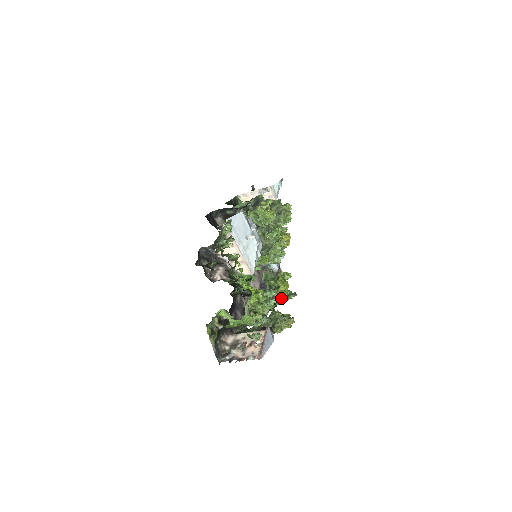
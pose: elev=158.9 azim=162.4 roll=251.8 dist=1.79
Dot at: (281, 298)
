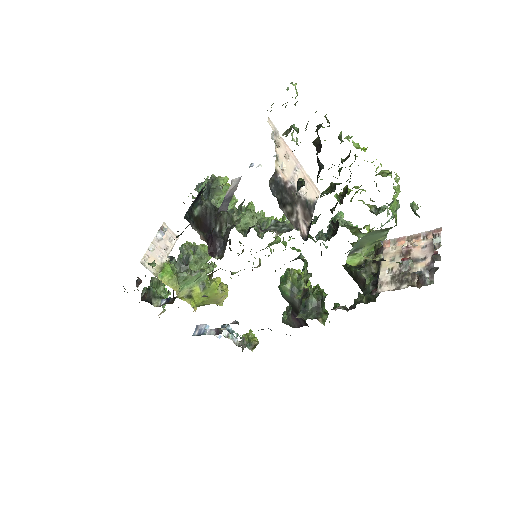
Dot at: occluded
